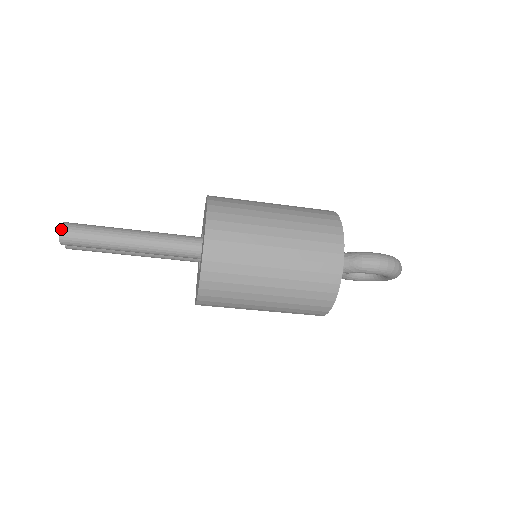
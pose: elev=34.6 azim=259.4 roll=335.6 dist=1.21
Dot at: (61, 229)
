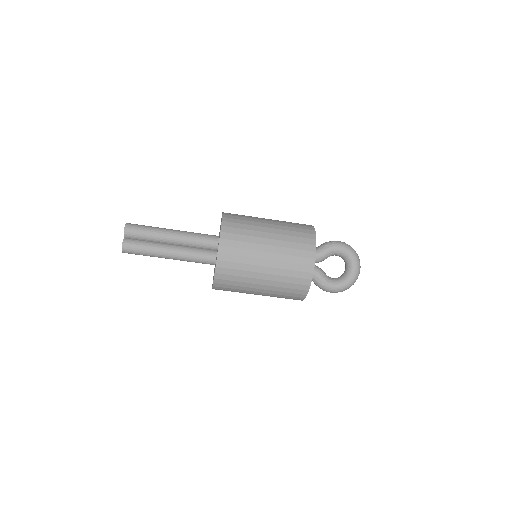
Dot at: (127, 223)
